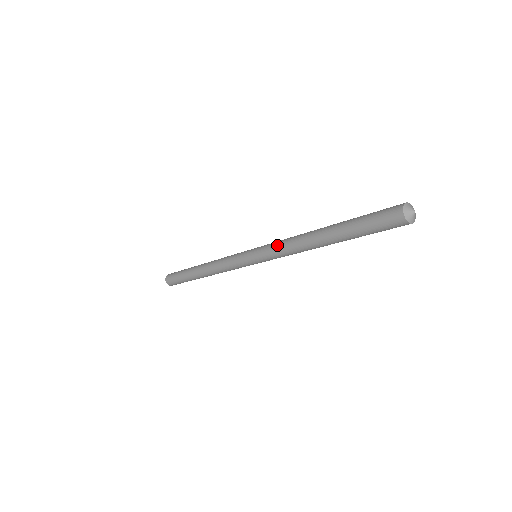
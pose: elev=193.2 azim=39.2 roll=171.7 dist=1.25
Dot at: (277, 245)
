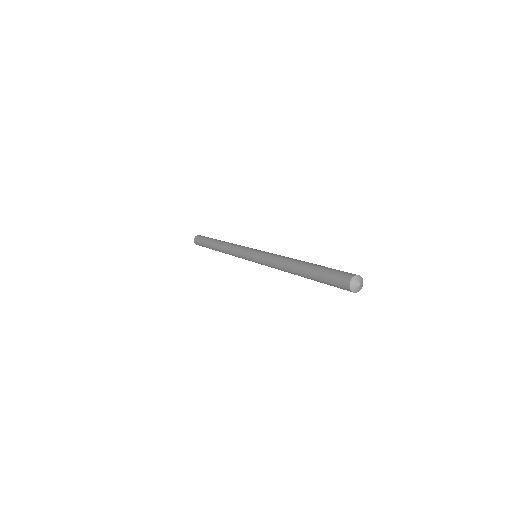
Dot at: (268, 263)
